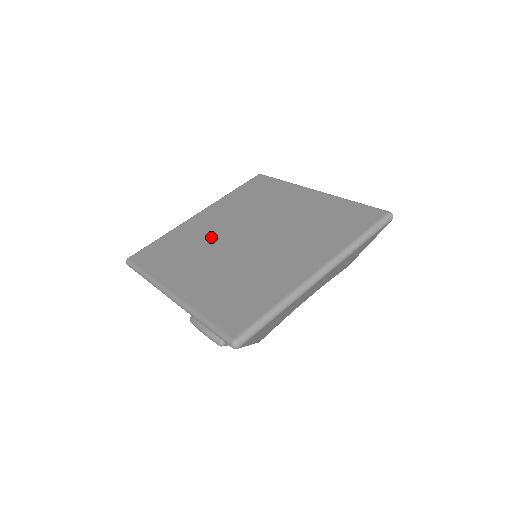
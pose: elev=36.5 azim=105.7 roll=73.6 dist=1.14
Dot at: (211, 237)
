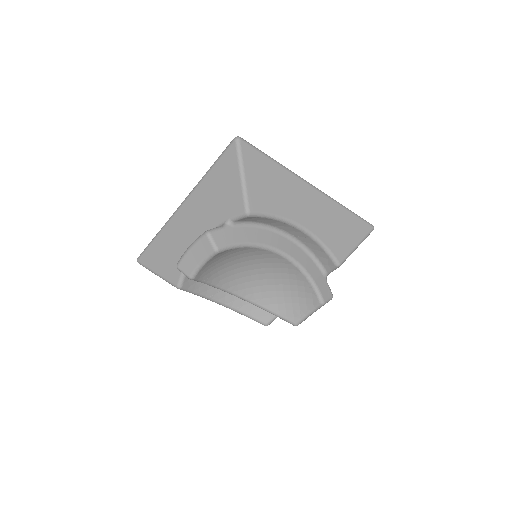
Dot at: occluded
